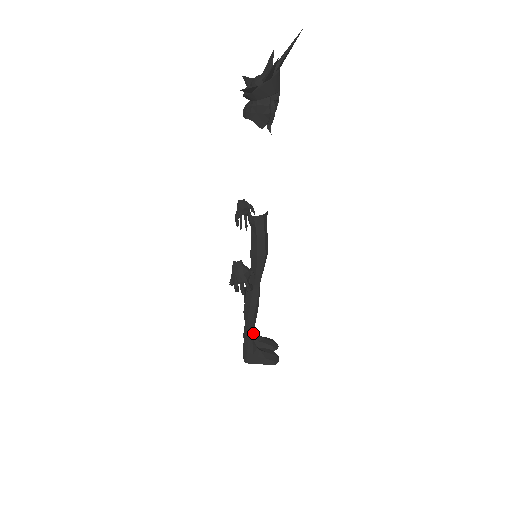
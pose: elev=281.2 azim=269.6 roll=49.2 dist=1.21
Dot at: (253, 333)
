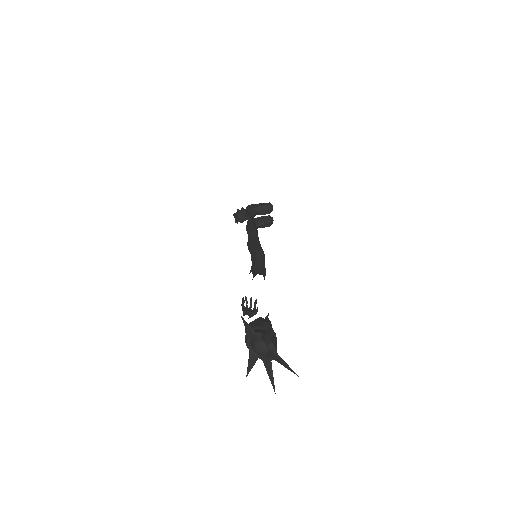
Dot at: occluded
